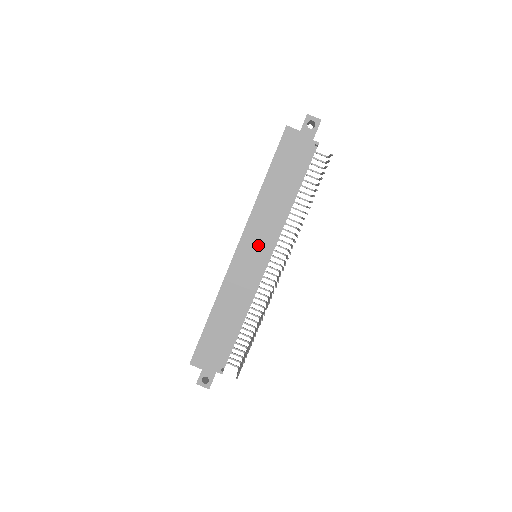
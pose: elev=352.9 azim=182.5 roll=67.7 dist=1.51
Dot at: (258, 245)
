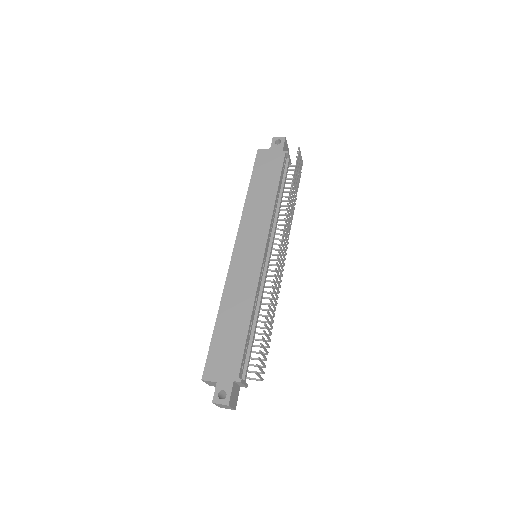
Dot at: (254, 240)
